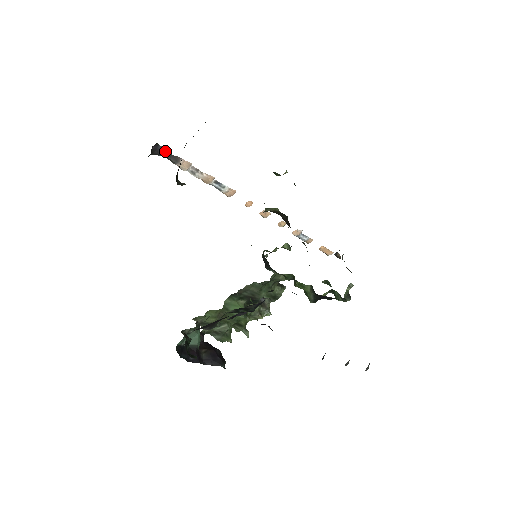
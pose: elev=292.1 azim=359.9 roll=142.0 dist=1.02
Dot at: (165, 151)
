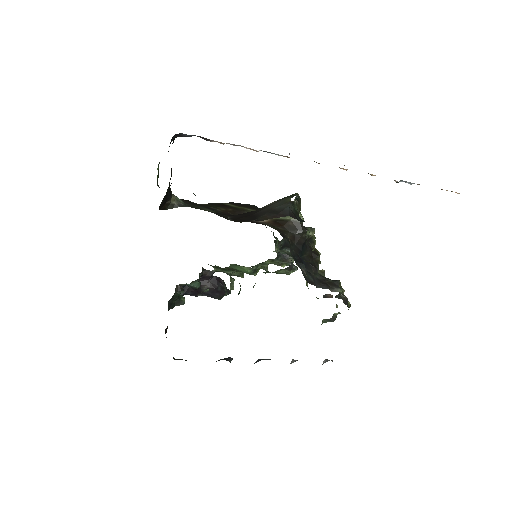
Dot at: (191, 135)
